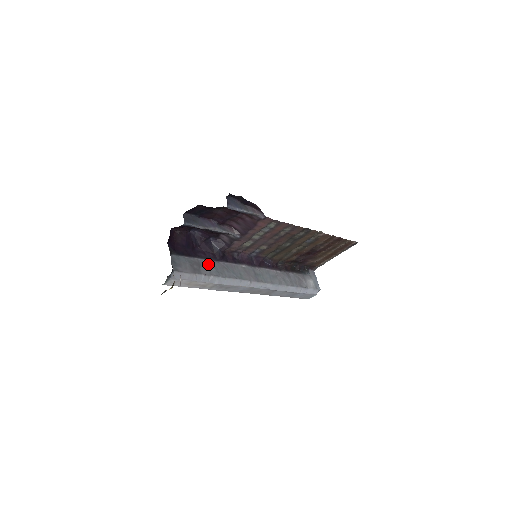
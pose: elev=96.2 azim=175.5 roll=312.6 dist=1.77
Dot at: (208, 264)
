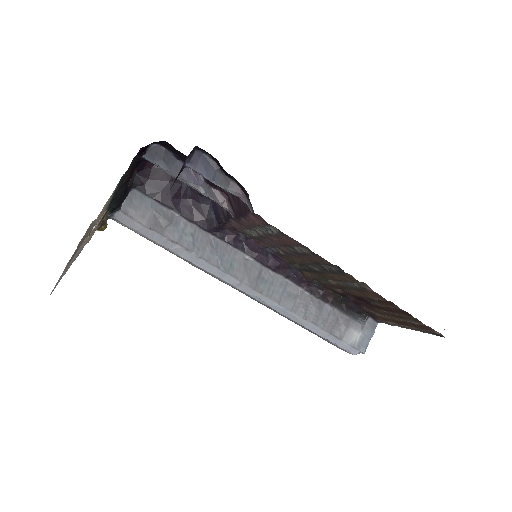
Dot at: (186, 227)
